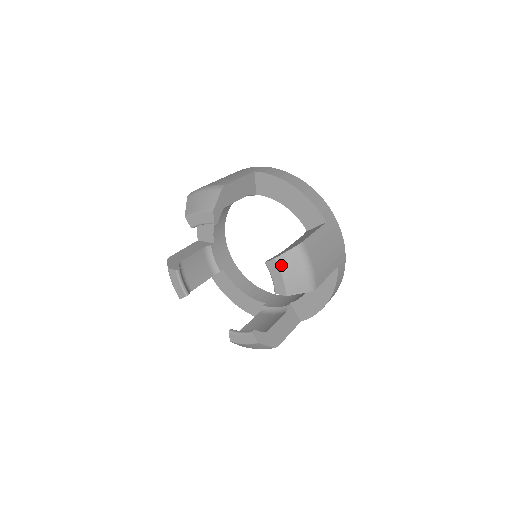
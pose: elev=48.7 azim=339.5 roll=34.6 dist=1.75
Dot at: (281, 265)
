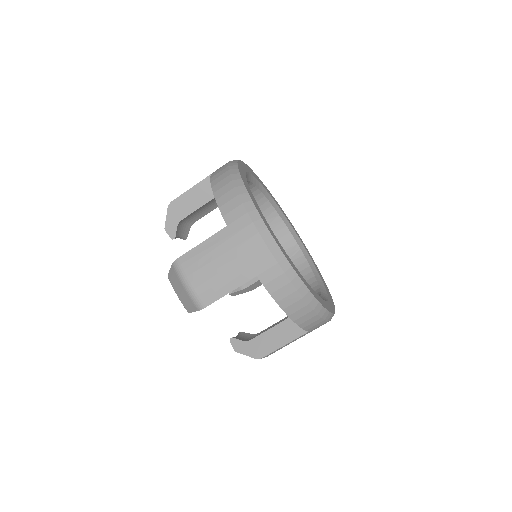
Dot at: (172, 283)
